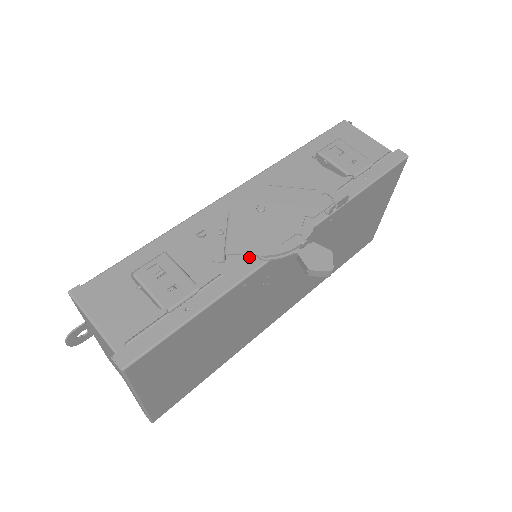
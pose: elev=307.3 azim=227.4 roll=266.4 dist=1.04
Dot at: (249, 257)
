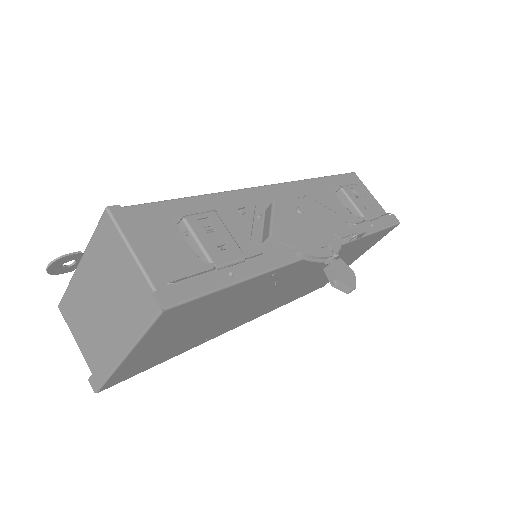
Dot at: (285, 249)
